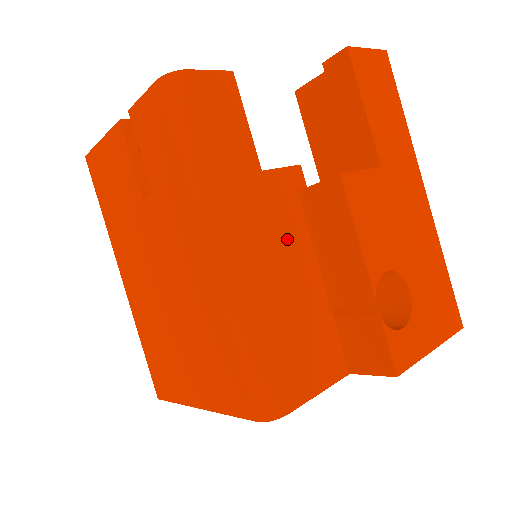
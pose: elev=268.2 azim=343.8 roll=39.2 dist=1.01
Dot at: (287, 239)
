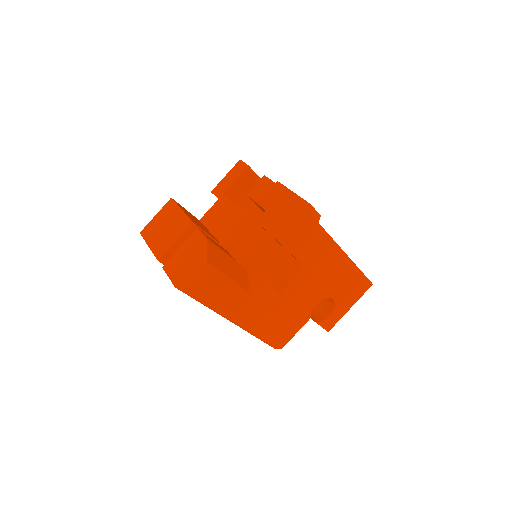
Dot at: (264, 299)
